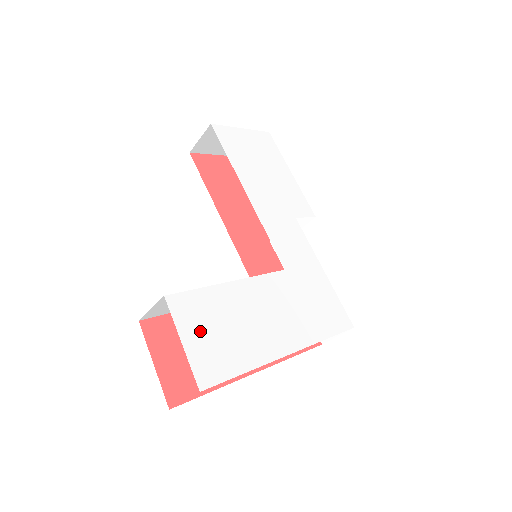
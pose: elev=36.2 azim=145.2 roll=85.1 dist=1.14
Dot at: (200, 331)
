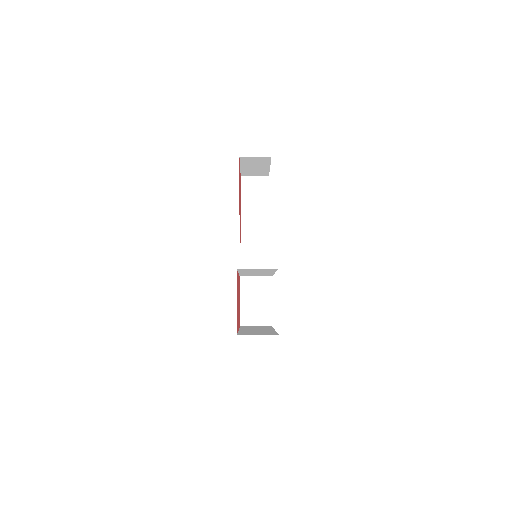
Dot at: occluded
